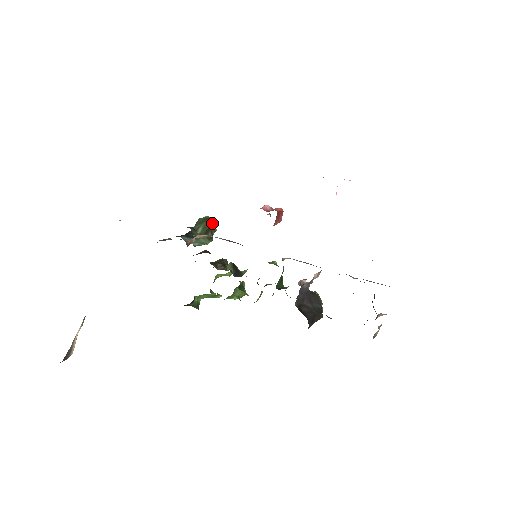
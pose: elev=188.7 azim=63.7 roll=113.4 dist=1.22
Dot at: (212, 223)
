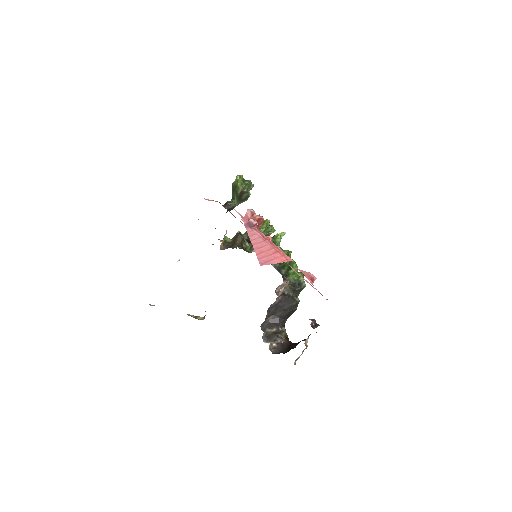
Dot at: (239, 191)
